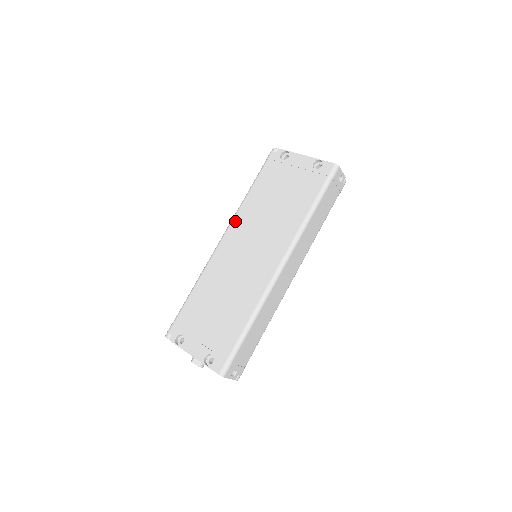
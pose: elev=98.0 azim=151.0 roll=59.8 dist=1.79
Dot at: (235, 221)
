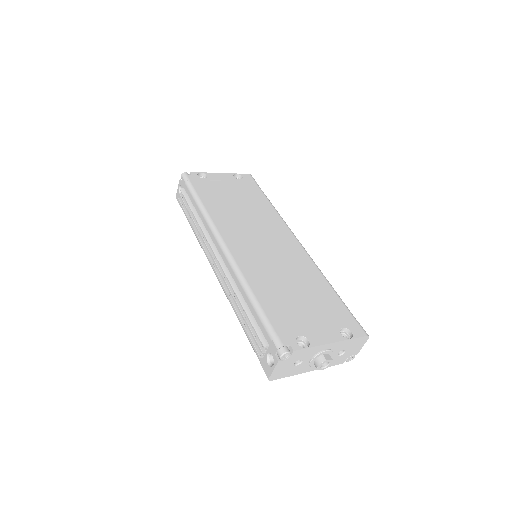
Dot at: (220, 228)
